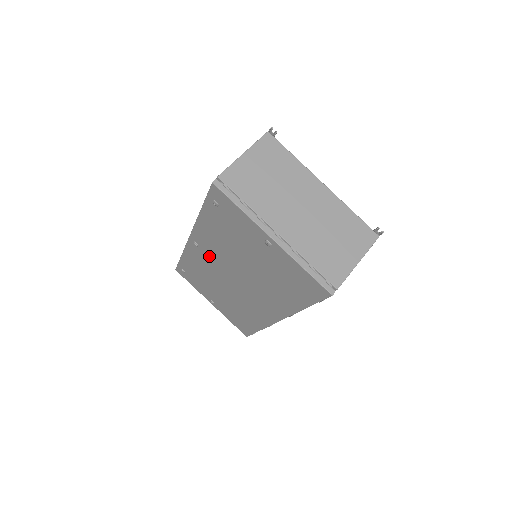
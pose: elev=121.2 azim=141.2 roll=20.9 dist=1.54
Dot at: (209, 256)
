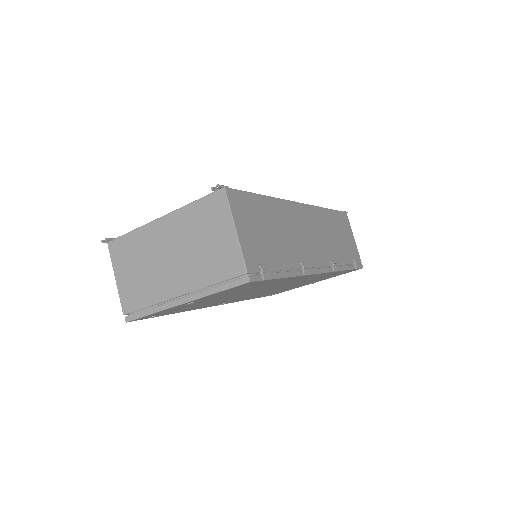
Dot at: (237, 299)
